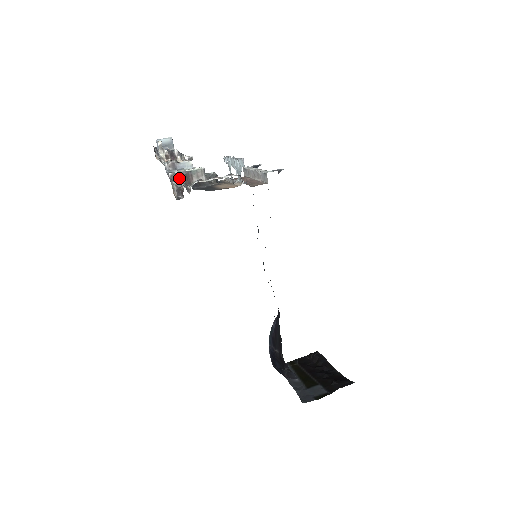
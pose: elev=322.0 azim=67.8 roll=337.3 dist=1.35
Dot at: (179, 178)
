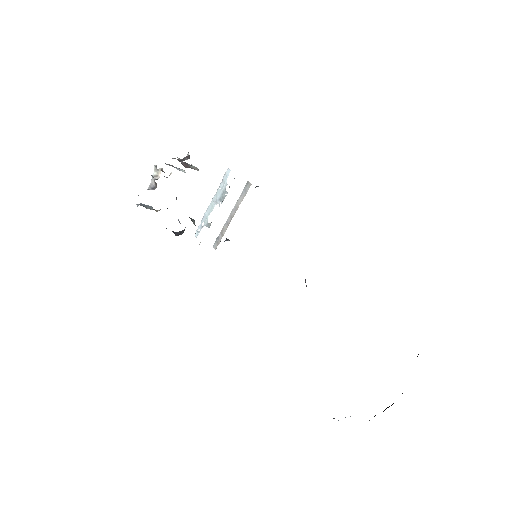
Dot at: occluded
